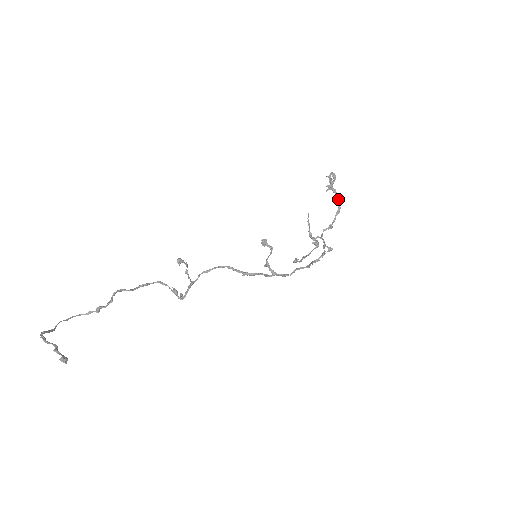
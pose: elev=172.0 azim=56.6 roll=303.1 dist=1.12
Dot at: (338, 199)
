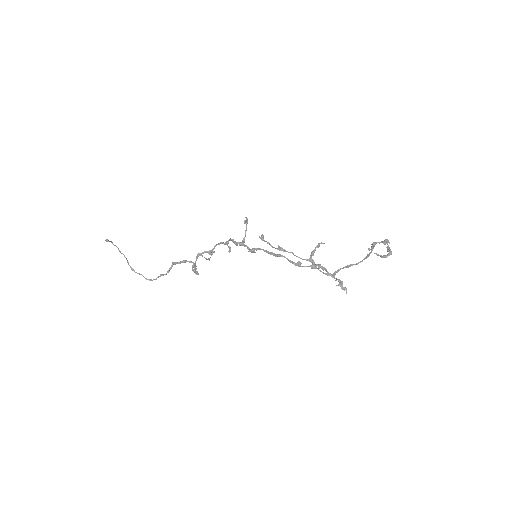
Dot at: (372, 248)
